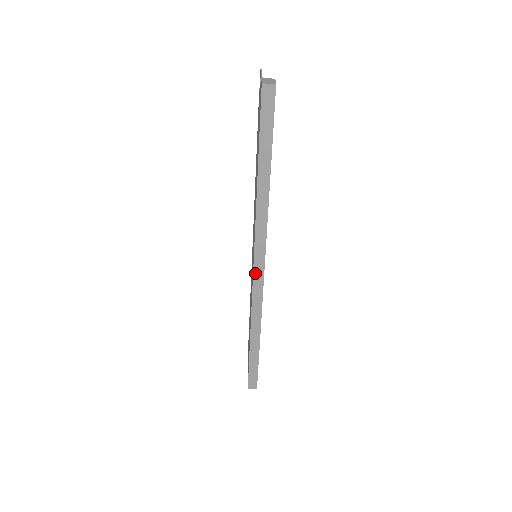
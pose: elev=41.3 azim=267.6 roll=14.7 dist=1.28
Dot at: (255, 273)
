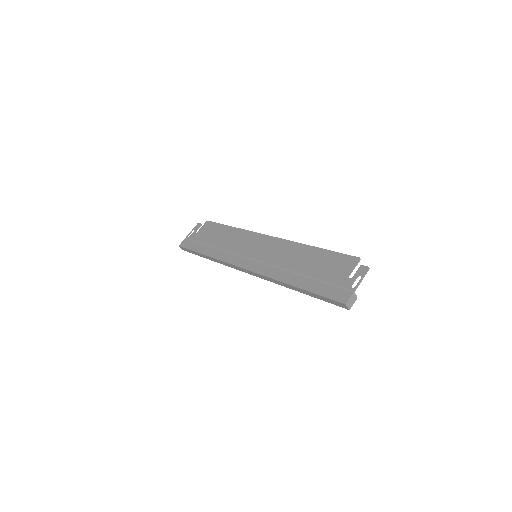
Dot at: (243, 269)
